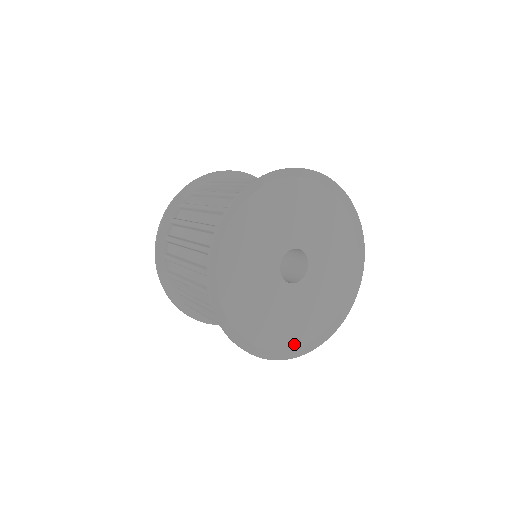
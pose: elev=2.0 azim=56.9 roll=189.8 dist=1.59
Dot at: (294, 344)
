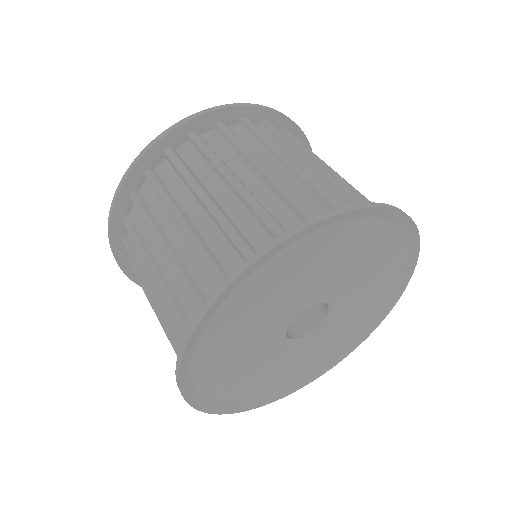
Dot at: (268, 392)
